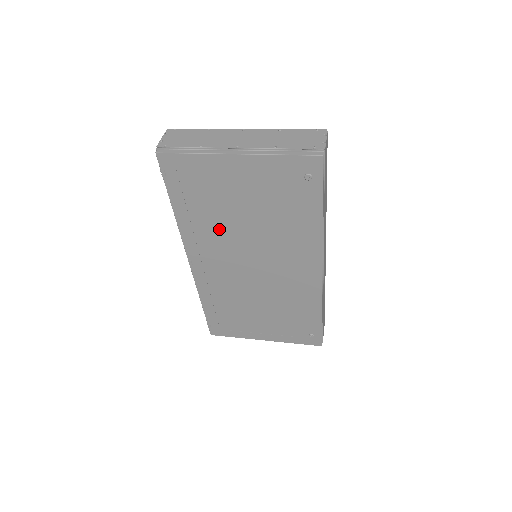
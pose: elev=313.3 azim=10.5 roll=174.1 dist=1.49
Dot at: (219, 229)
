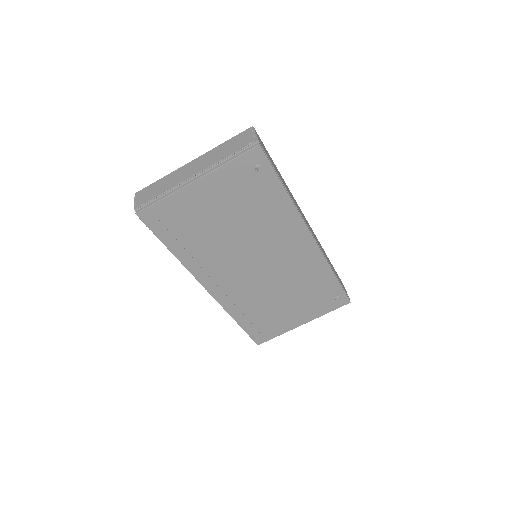
Dot at: (215, 248)
